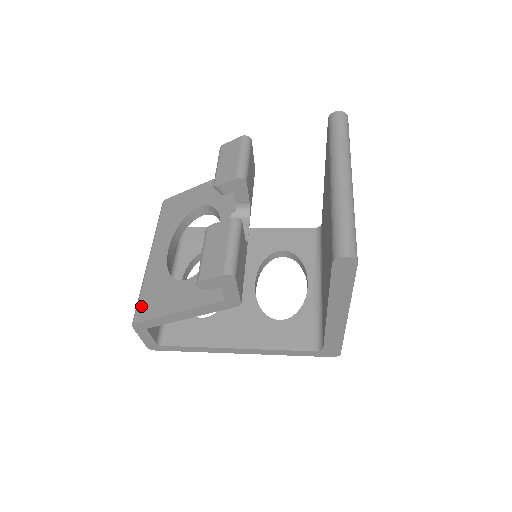
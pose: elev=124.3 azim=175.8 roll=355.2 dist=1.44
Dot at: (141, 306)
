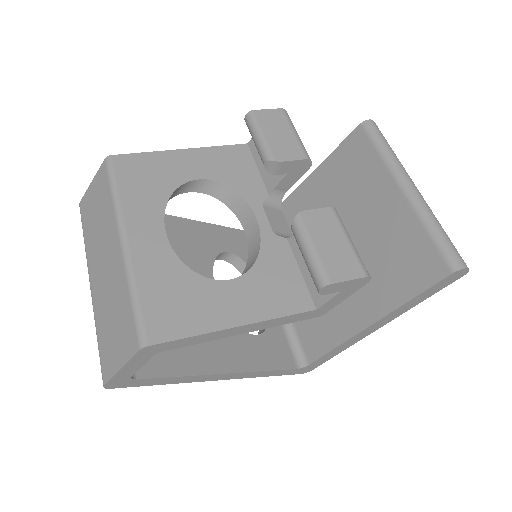
Dot at: (152, 317)
